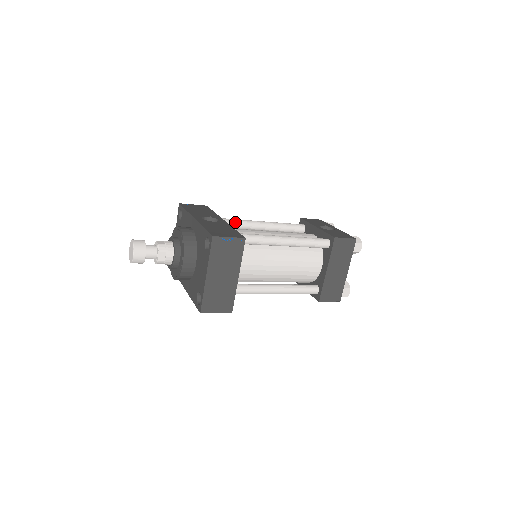
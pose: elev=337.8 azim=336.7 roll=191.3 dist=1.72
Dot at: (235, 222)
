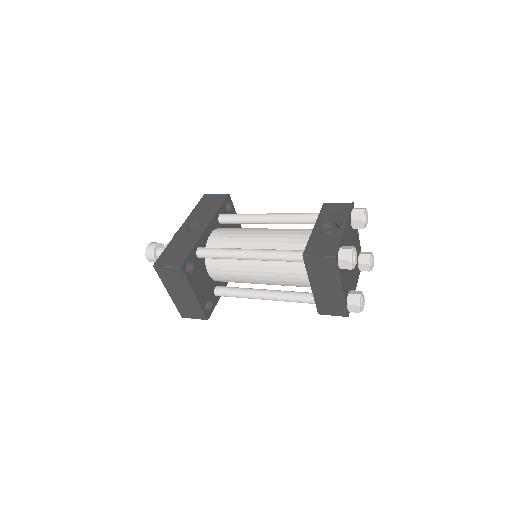
Dot at: (237, 219)
